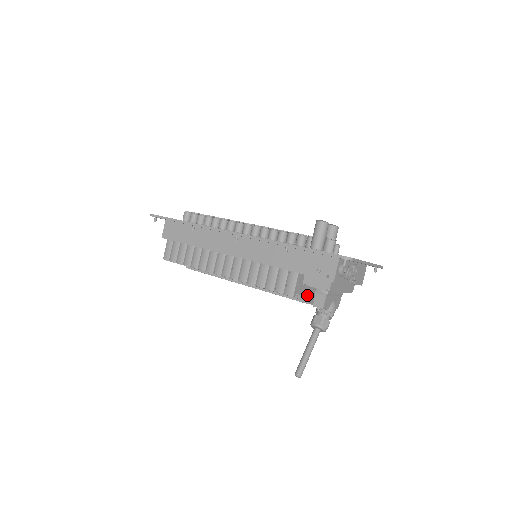
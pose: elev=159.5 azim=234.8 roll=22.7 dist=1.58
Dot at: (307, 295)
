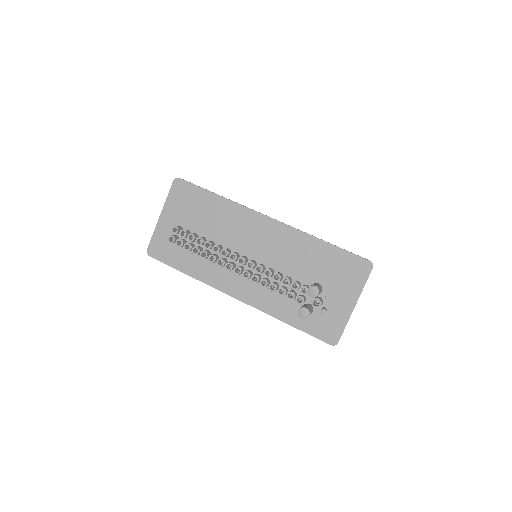
Dot at: occluded
